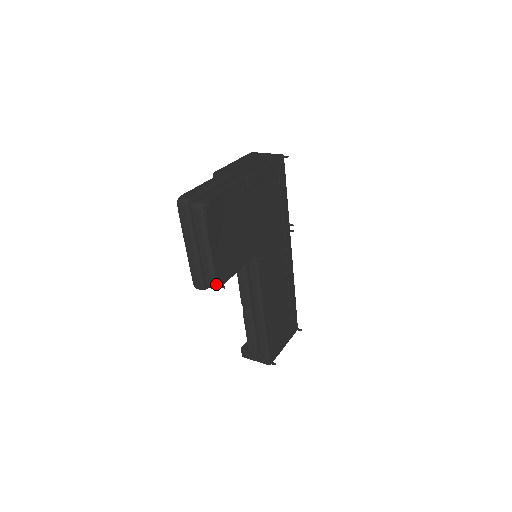
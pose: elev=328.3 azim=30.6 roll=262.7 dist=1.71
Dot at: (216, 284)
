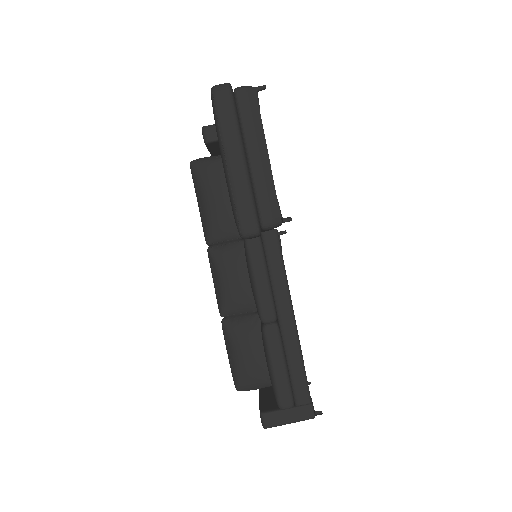
Dot at: (279, 215)
